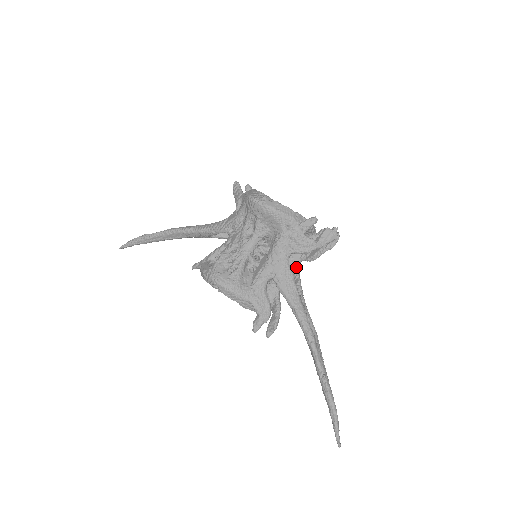
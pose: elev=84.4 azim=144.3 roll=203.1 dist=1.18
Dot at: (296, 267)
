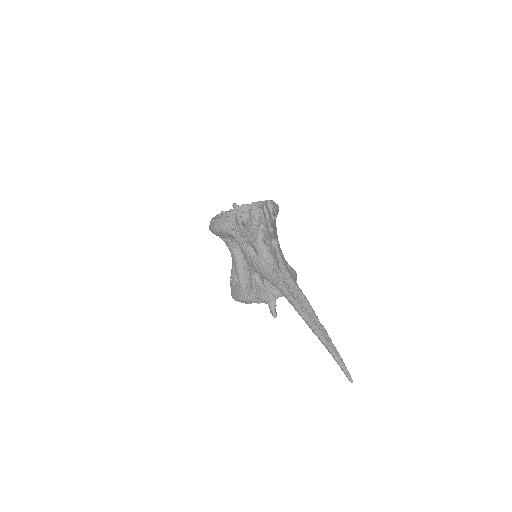
Dot at: (273, 247)
